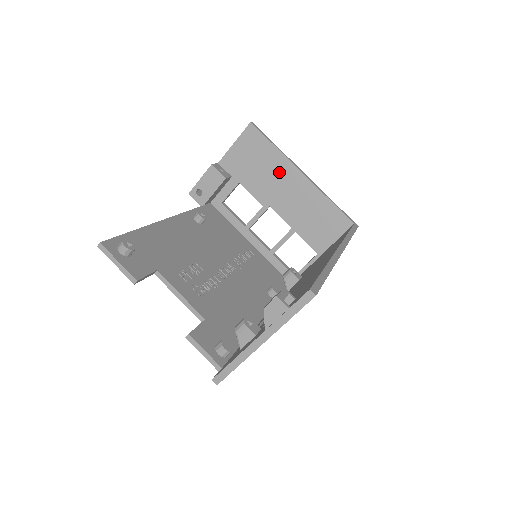
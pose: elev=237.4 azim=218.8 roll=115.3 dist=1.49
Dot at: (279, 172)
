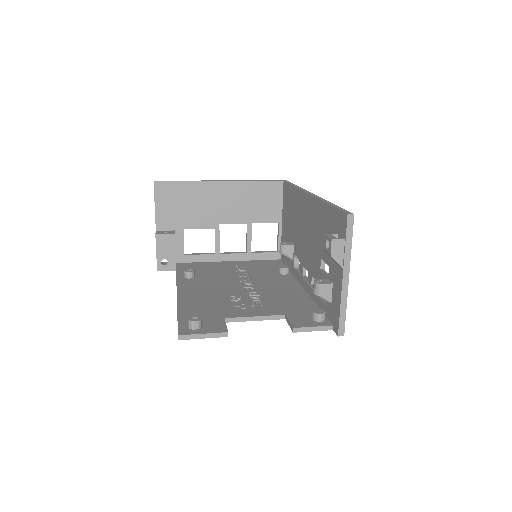
Dot at: (205, 196)
